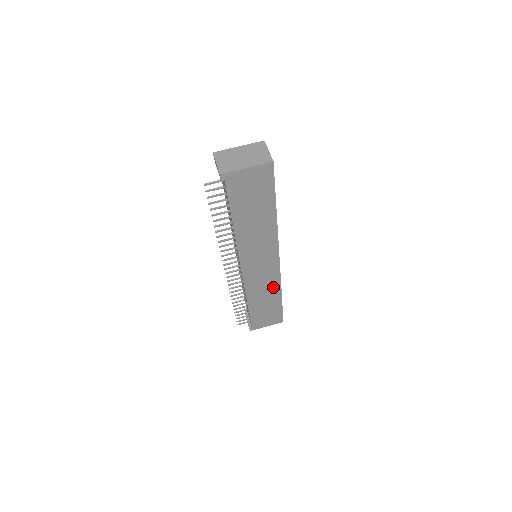
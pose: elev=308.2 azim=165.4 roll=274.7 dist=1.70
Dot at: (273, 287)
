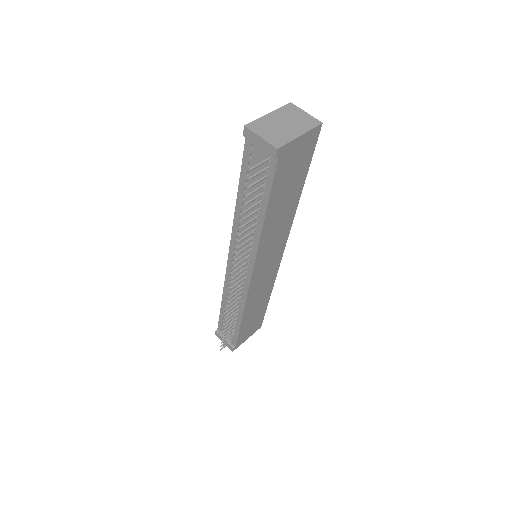
Dot at: (267, 288)
